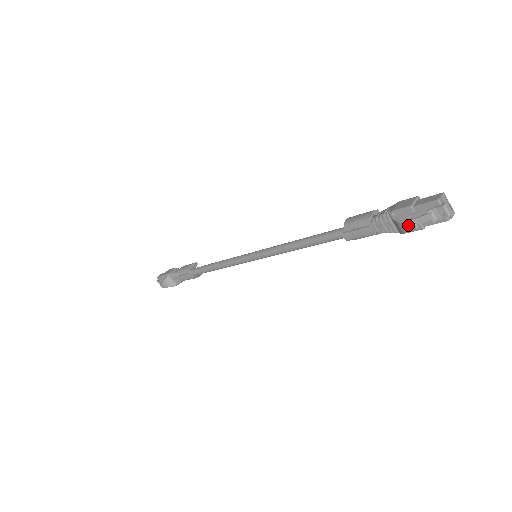
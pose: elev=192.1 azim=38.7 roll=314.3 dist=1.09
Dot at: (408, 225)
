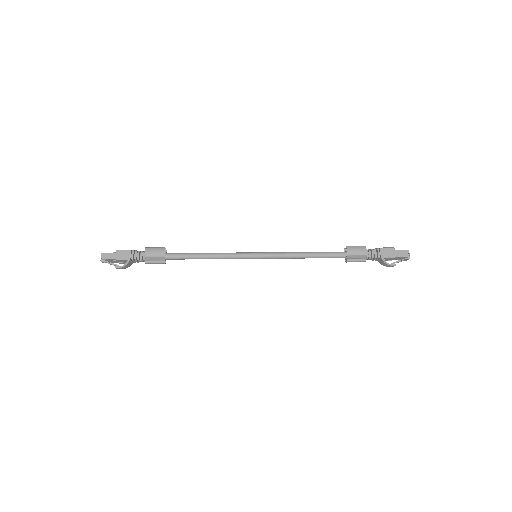
Dot at: (392, 266)
